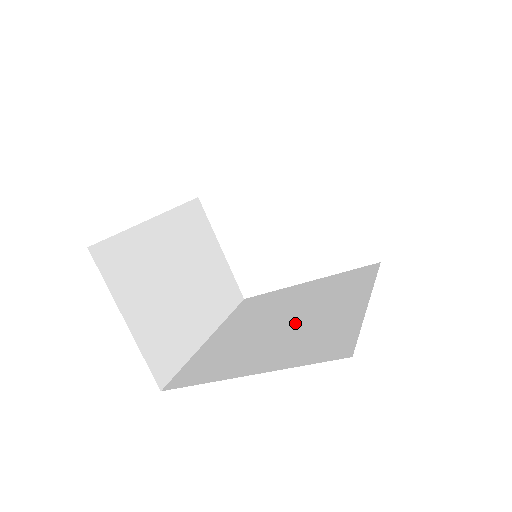
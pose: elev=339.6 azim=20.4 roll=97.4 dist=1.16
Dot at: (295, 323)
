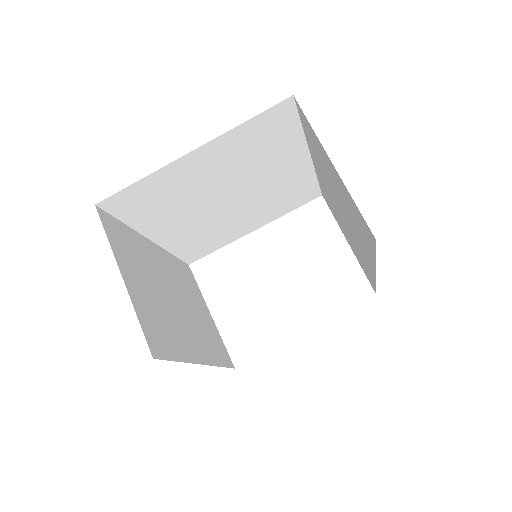
Dot at: occluded
